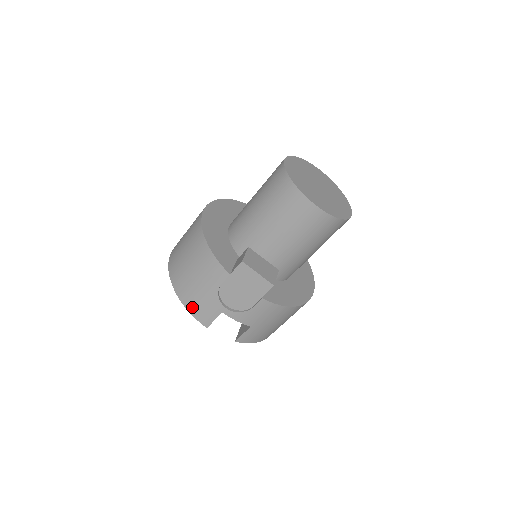
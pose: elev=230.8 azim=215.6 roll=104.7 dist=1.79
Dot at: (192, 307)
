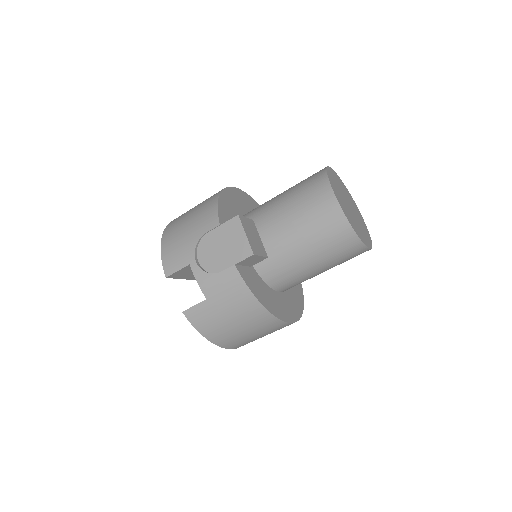
Dot at: (167, 250)
